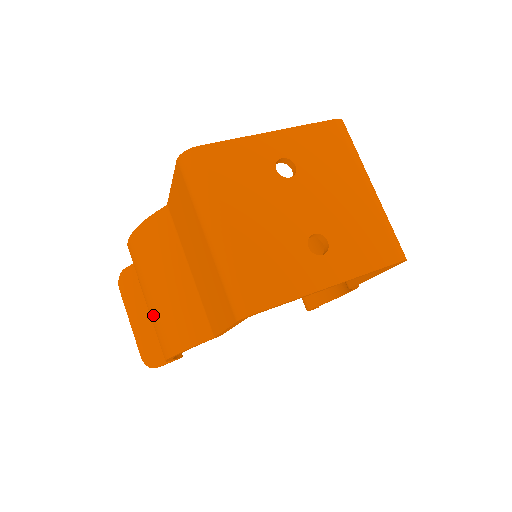
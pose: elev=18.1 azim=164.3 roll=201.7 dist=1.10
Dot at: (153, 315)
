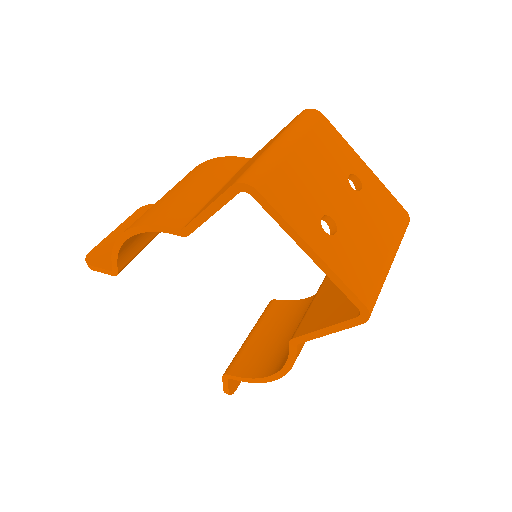
Dot at: (153, 205)
